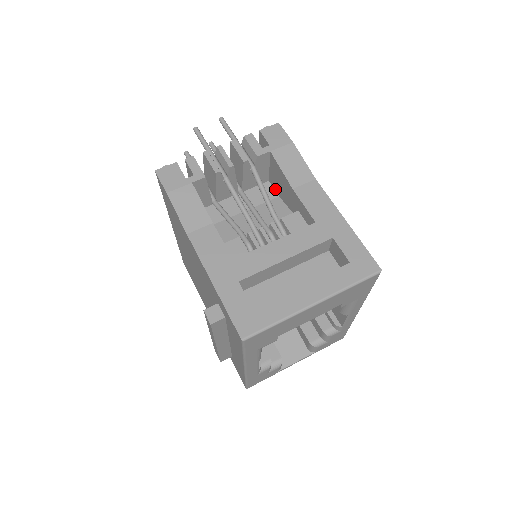
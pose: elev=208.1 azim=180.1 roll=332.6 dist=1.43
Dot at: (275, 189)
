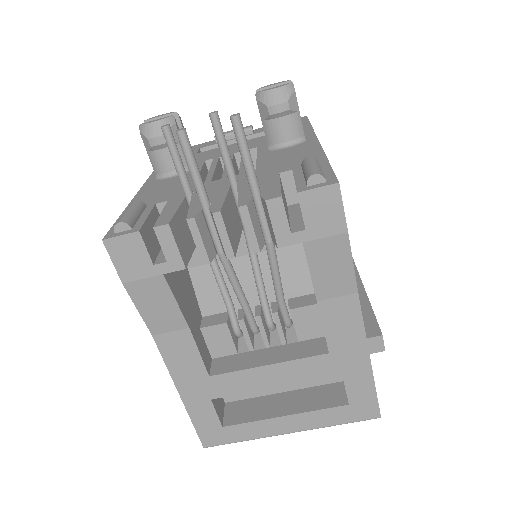
Dot at: occluded
